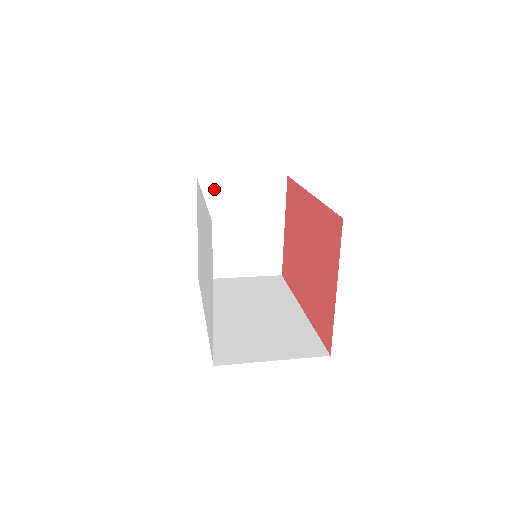
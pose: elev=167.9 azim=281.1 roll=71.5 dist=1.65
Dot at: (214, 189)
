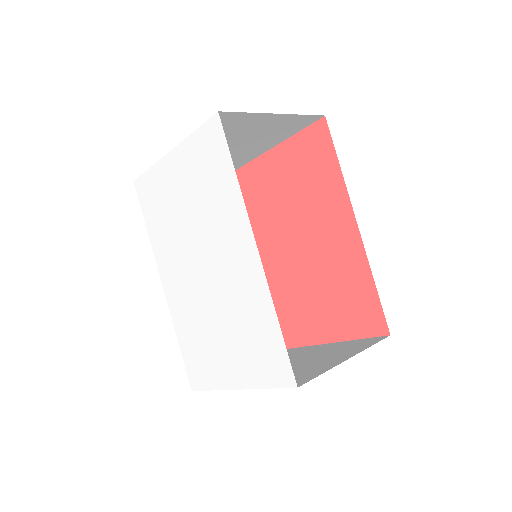
Dot at: (229, 122)
